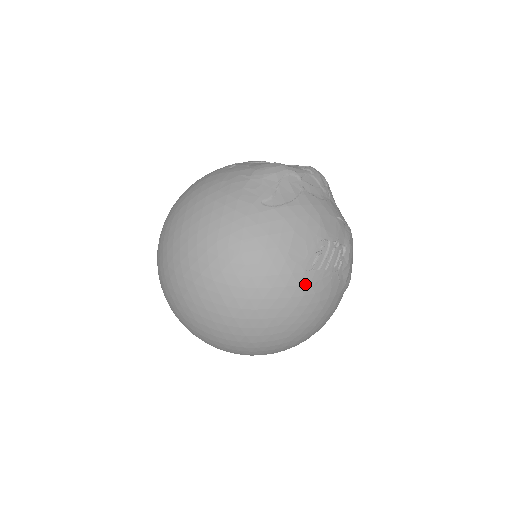
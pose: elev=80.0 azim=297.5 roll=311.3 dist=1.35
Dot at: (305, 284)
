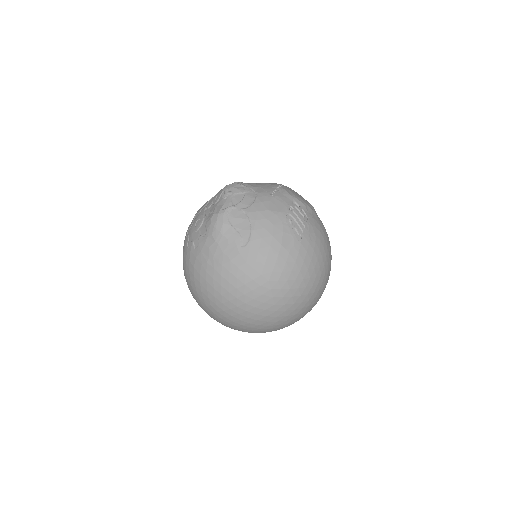
Dot at: (308, 247)
